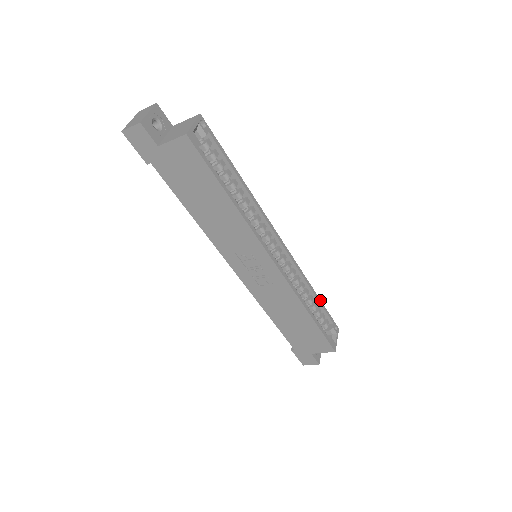
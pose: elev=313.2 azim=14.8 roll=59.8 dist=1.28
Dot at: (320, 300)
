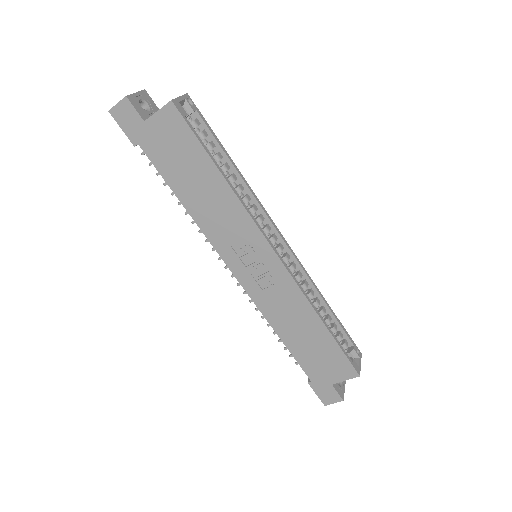
Dot at: (334, 314)
